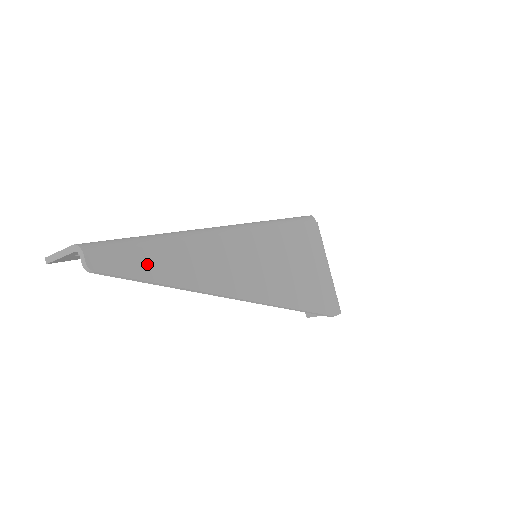
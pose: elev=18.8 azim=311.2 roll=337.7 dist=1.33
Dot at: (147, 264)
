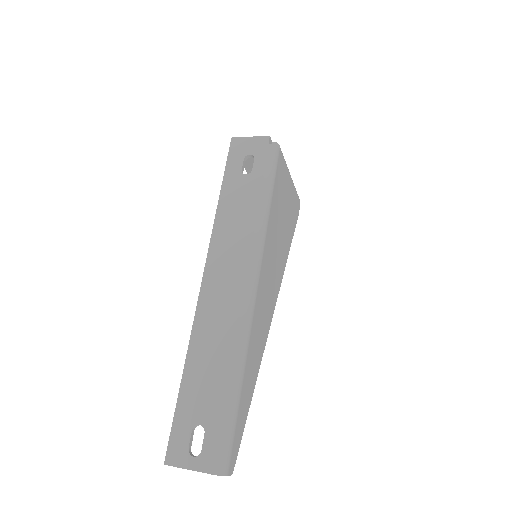
Dot at: (243, 413)
